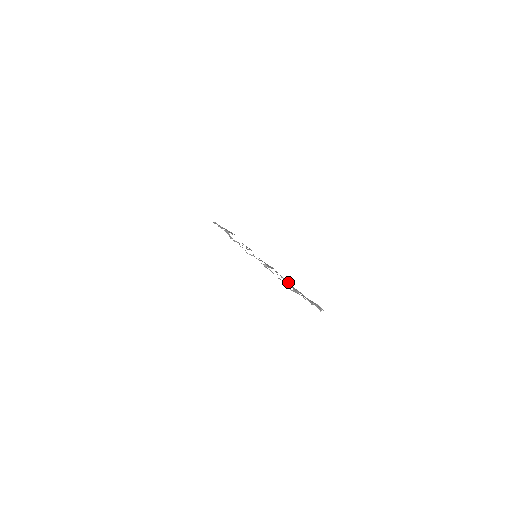
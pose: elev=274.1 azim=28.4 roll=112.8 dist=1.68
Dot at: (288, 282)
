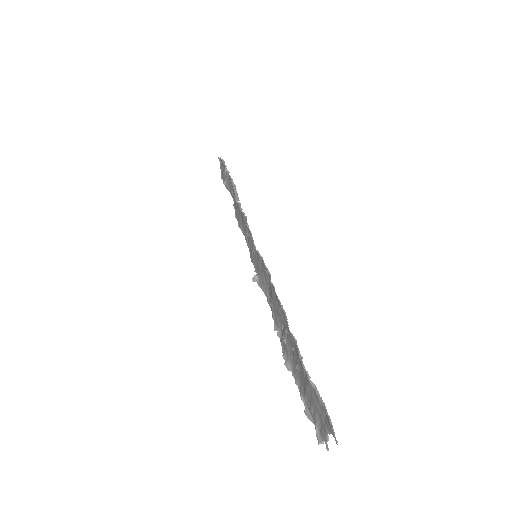
Dot at: (280, 337)
